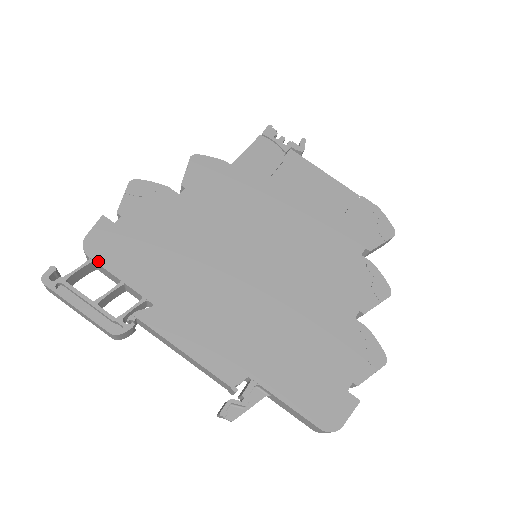
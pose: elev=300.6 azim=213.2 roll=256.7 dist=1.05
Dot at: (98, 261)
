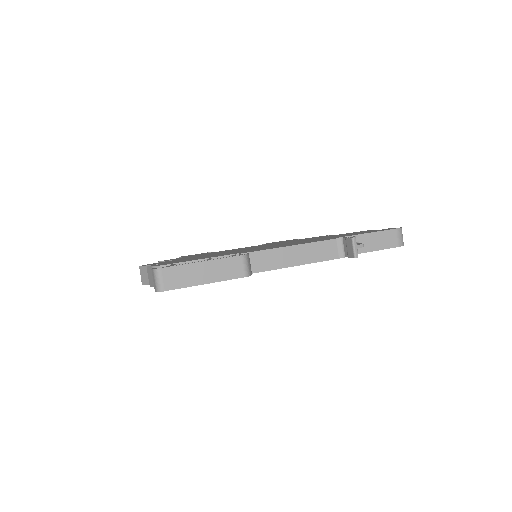
Dot at: (178, 263)
